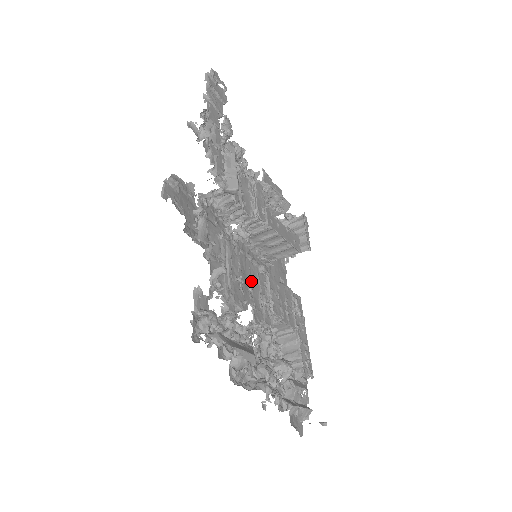
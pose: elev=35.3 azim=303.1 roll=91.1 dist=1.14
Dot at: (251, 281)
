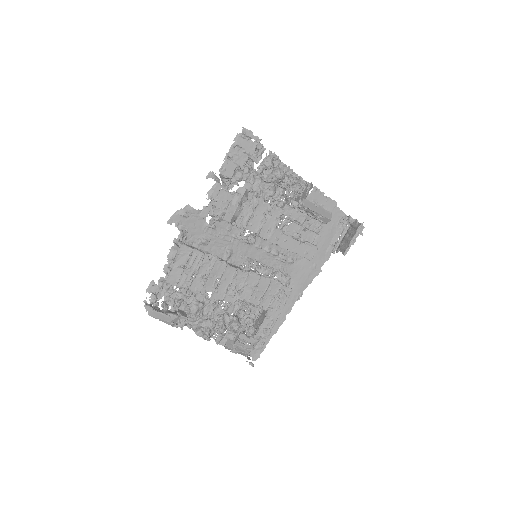
Dot at: (223, 276)
